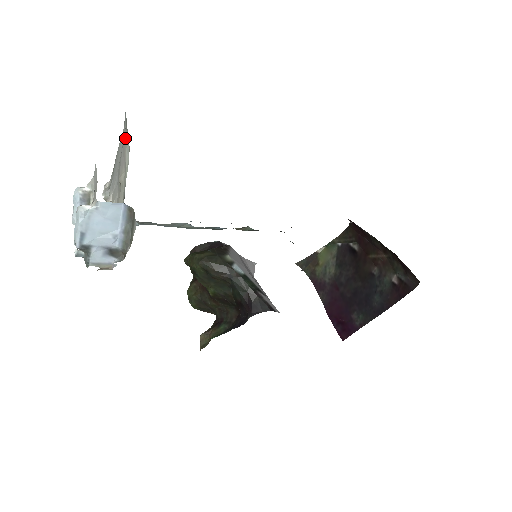
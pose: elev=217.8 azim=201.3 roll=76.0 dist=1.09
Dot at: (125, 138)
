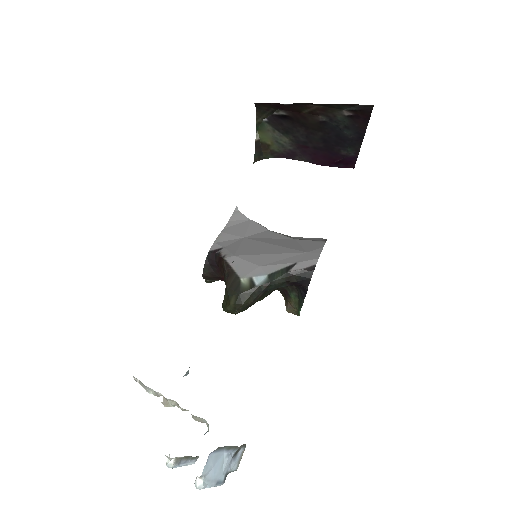
Dot at: occluded
